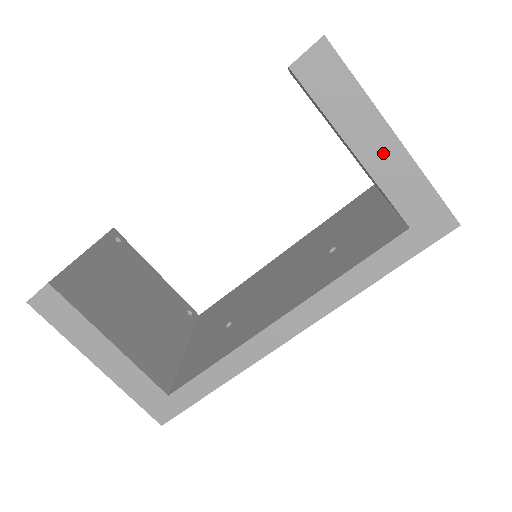
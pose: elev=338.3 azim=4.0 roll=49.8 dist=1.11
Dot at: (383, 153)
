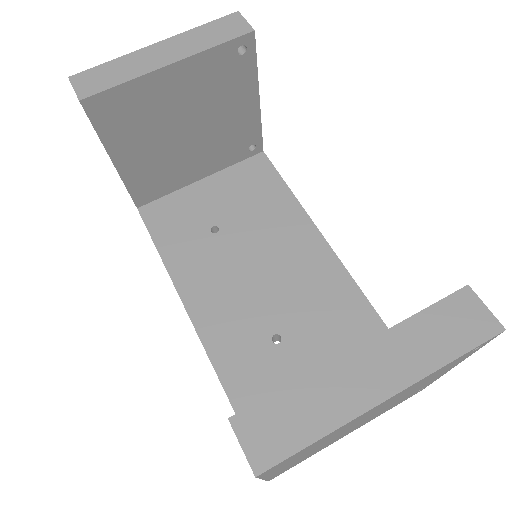
Dot at: occluded
